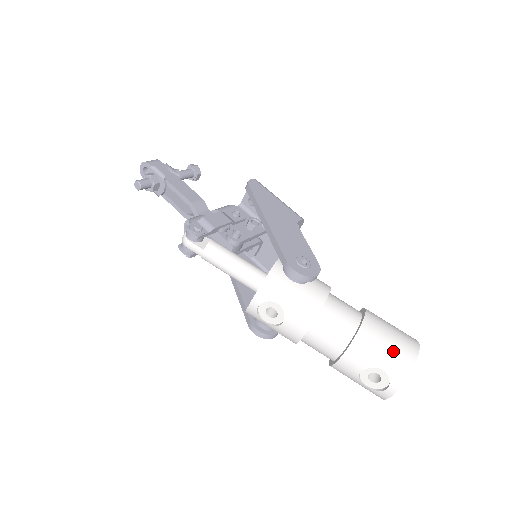
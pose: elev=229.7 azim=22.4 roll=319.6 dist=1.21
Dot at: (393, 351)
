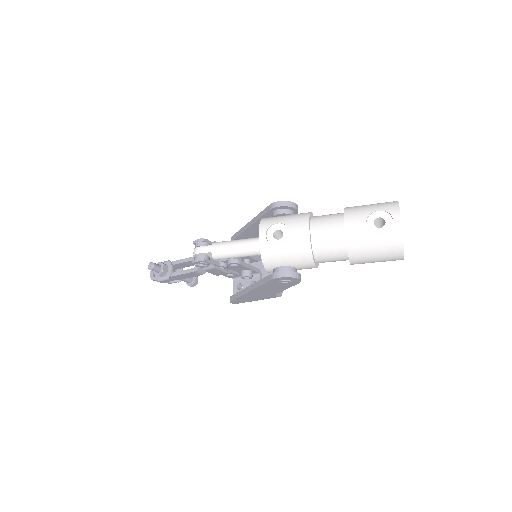
Dot at: (377, 204)
